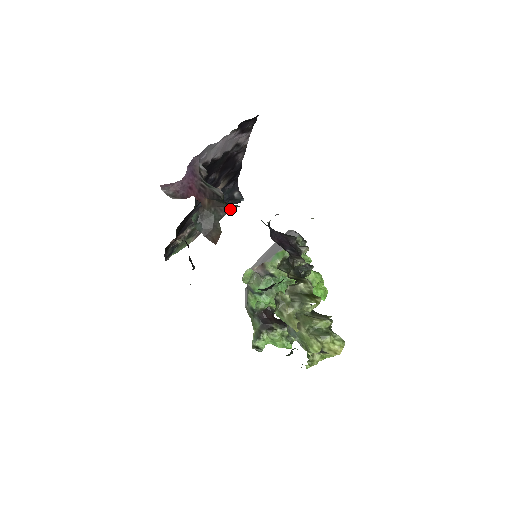
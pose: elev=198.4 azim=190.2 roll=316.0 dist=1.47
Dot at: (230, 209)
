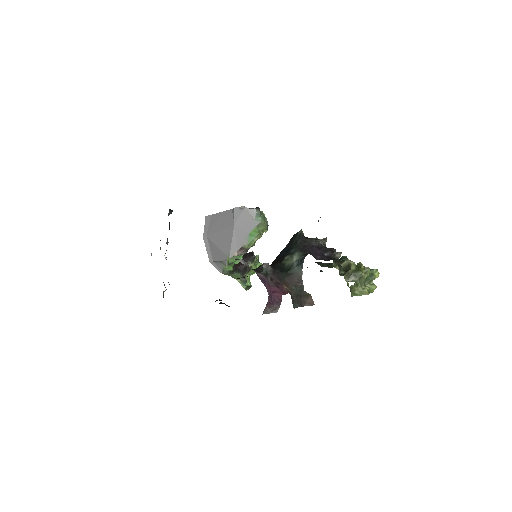
Dot at: (301, 276)
